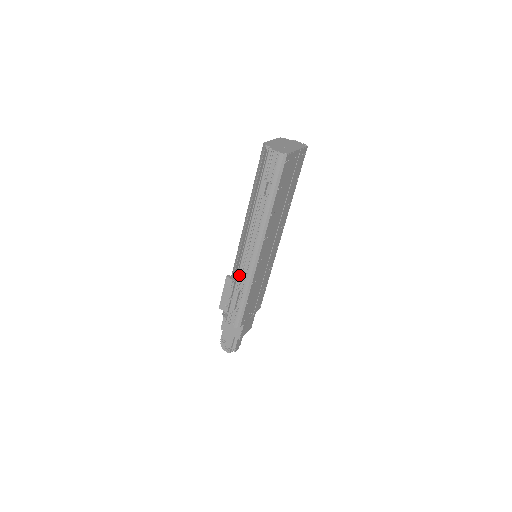
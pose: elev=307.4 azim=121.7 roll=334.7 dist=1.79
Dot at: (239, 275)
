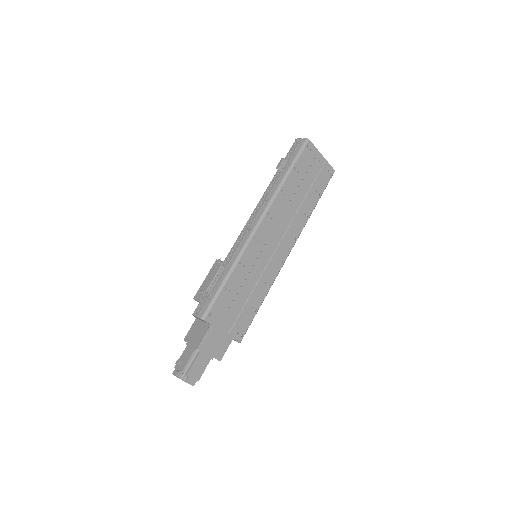
Dot at: (229, 253)
